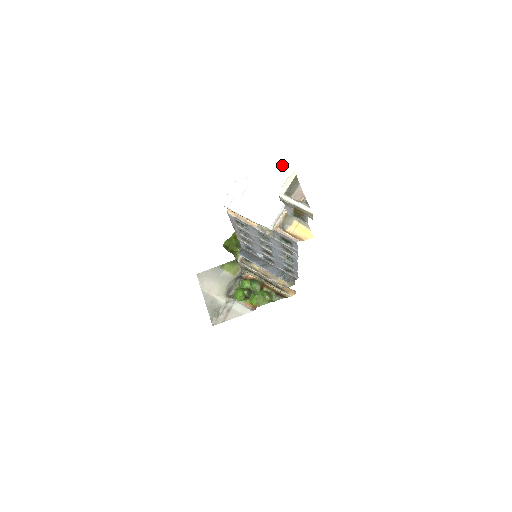
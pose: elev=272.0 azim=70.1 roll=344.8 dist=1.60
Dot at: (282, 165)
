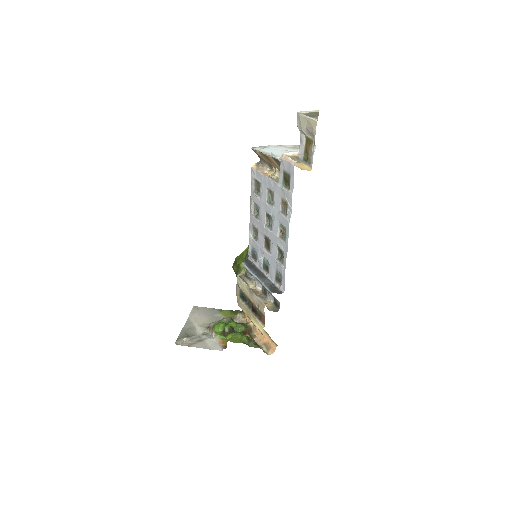
Dot at: (315, 146)
